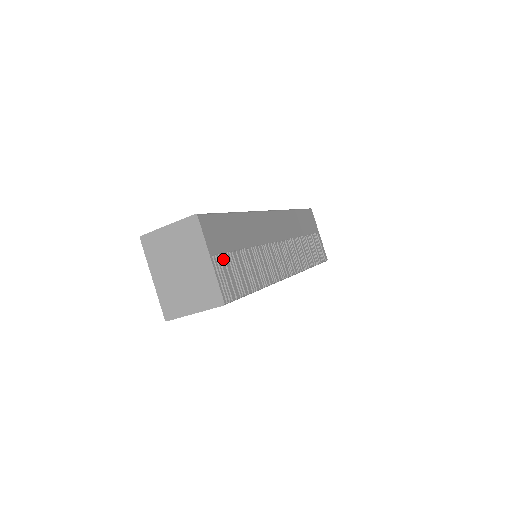
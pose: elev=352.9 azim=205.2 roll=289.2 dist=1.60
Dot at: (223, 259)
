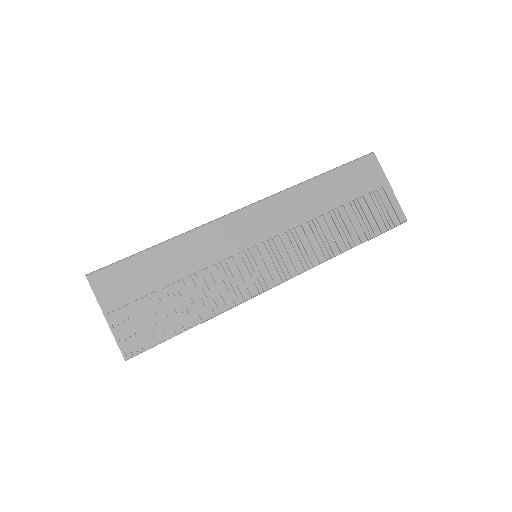
Dot at: (131, 309)
